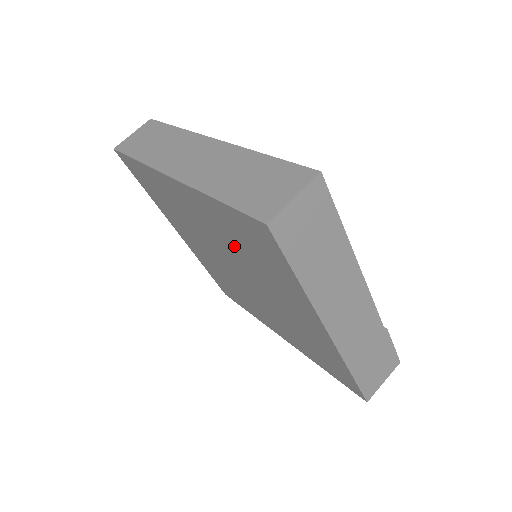
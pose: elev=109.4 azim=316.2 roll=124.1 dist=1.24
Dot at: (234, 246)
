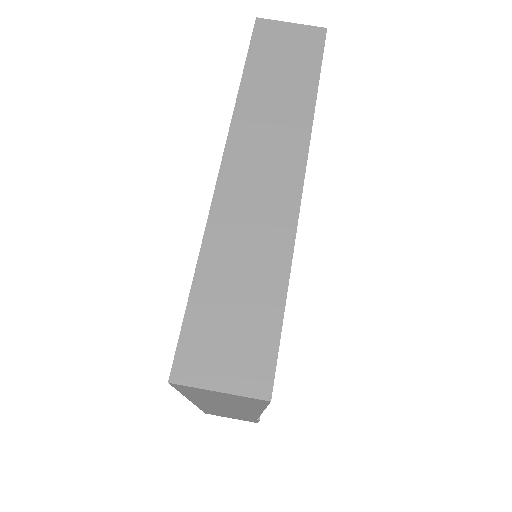
Dot at: occluded
